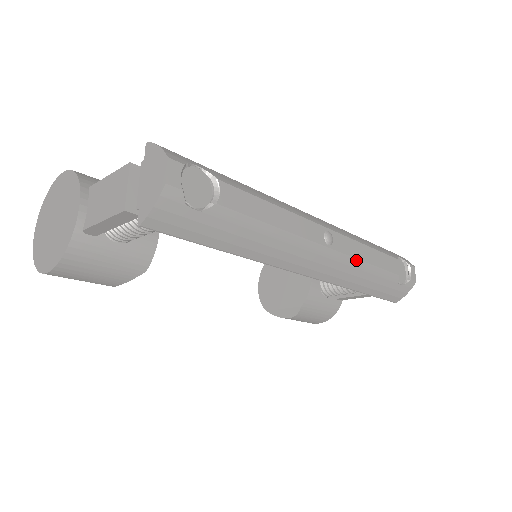
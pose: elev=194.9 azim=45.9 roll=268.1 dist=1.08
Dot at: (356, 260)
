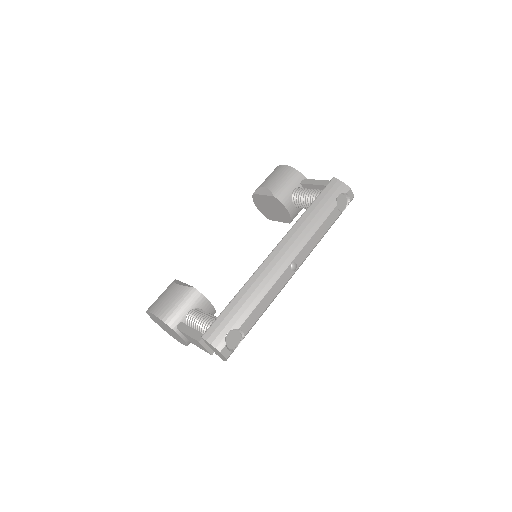
Dot at: occluded
